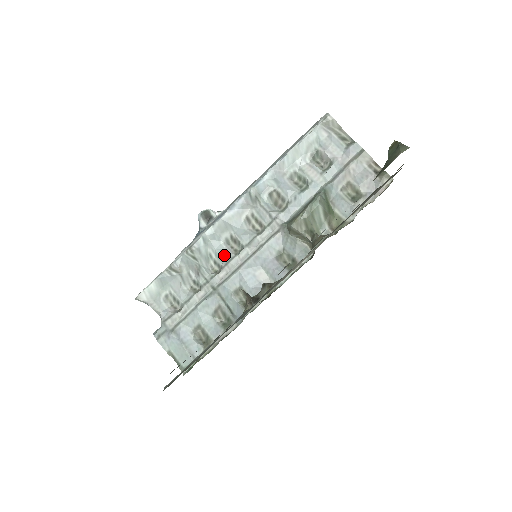
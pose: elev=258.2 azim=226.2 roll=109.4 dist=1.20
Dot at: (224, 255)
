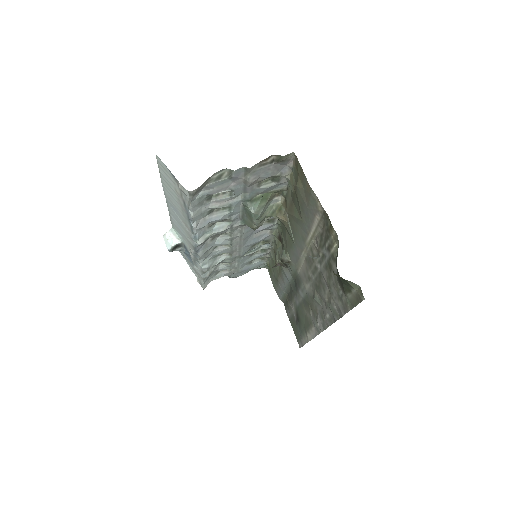
Dot at: (223, 252)
